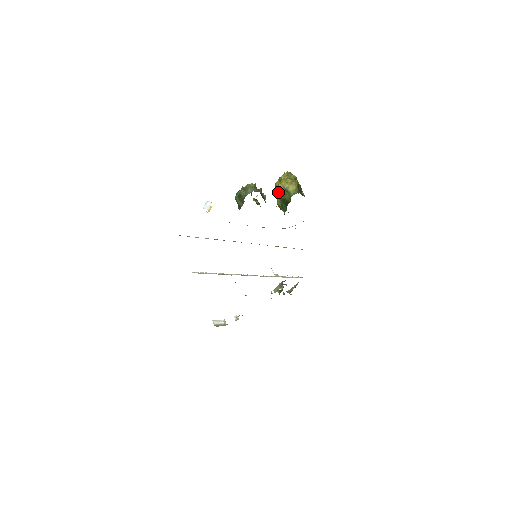
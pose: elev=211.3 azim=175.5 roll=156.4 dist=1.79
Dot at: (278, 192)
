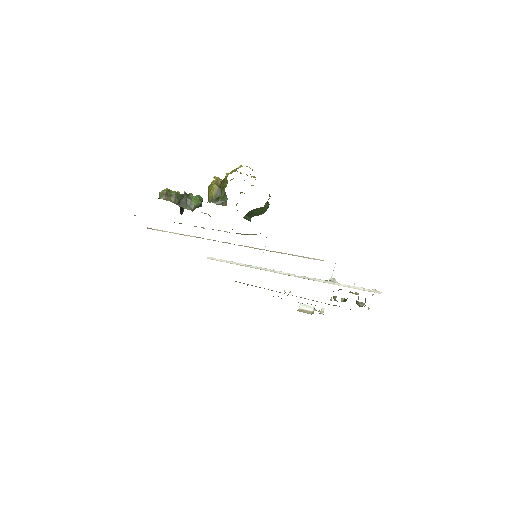
Dot at: occluded
